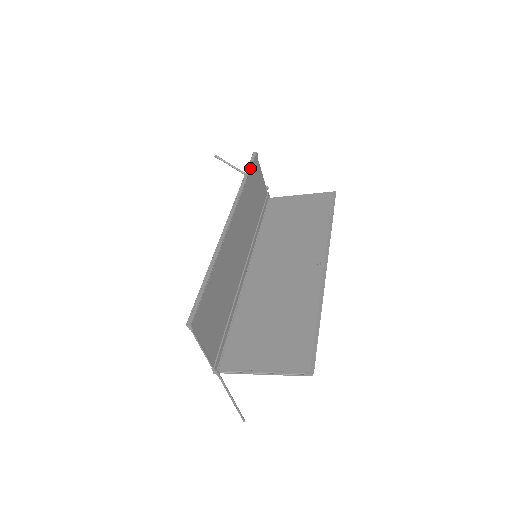
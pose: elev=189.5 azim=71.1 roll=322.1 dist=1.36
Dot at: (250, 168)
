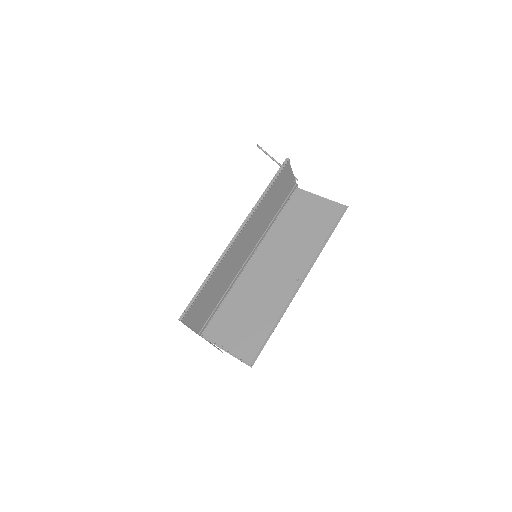
Dot at: (275, 179)
